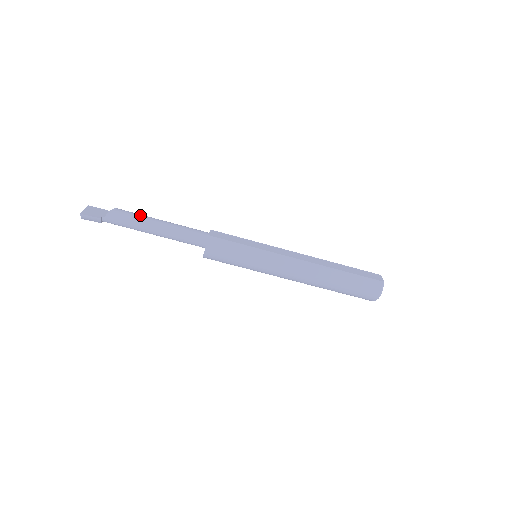
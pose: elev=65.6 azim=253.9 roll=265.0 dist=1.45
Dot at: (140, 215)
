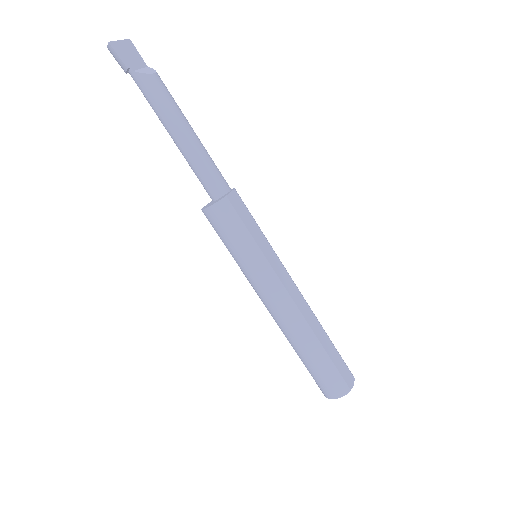
Dot at: (175, 104)
